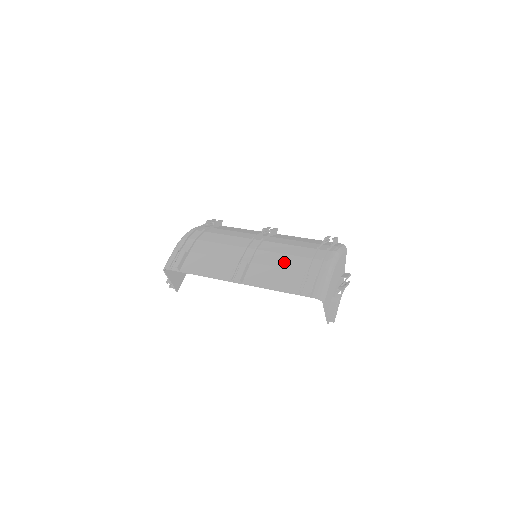
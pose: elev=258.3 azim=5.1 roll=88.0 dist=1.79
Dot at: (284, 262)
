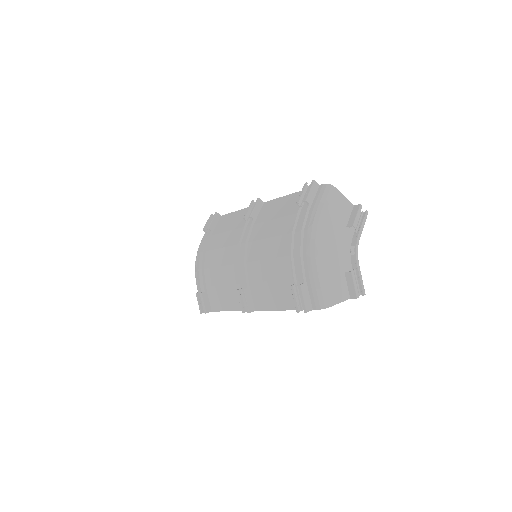
Dot at: (272, 272)
